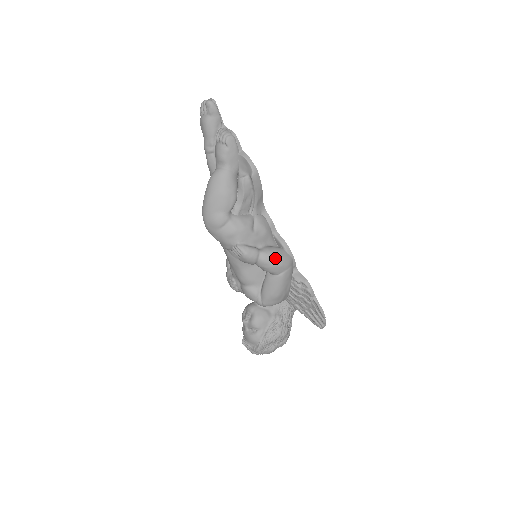
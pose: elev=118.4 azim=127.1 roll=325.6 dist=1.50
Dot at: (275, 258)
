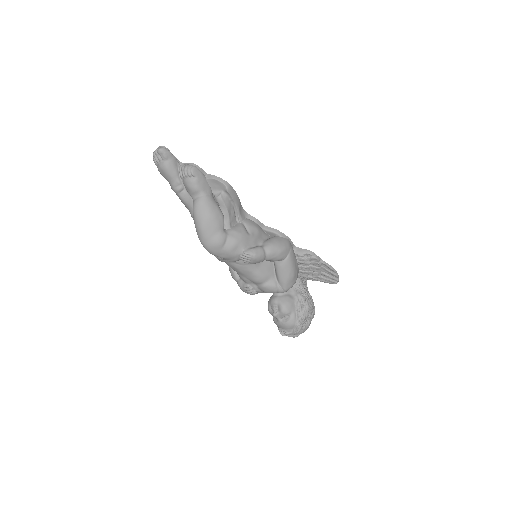
Dot at: (277, 246)
